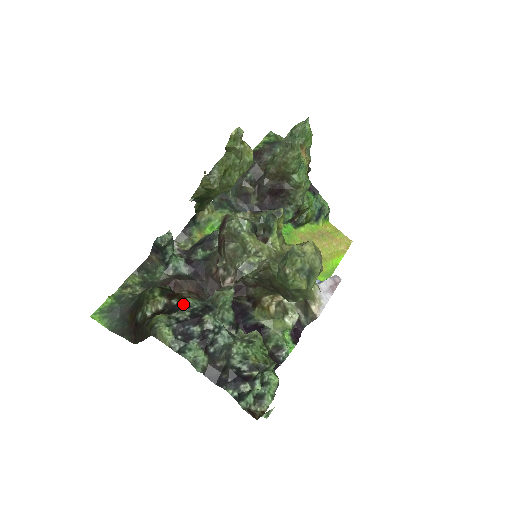
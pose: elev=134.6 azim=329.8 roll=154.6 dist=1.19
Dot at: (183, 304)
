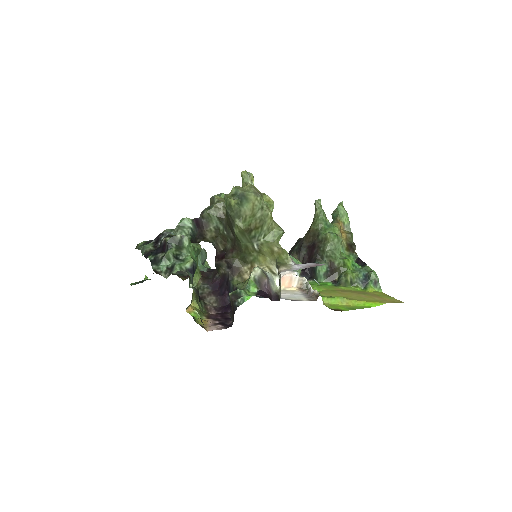
Dot at: occluded
